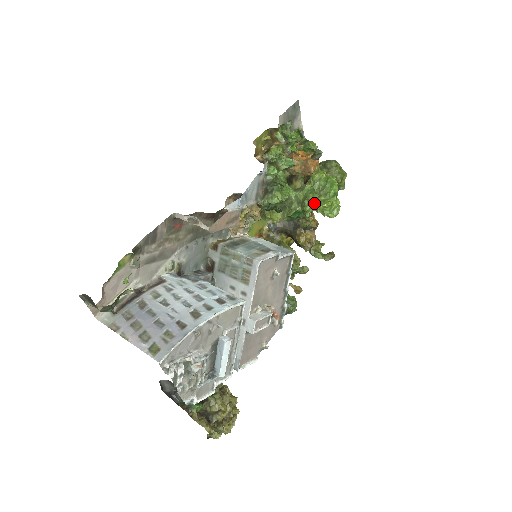
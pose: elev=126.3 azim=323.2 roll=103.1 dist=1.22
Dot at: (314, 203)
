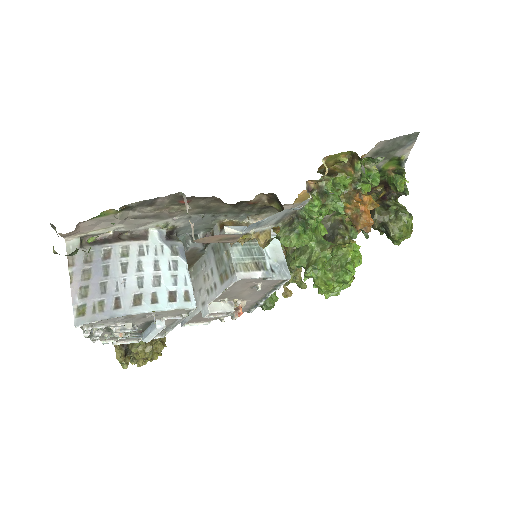
Dot at: (318, 275)
